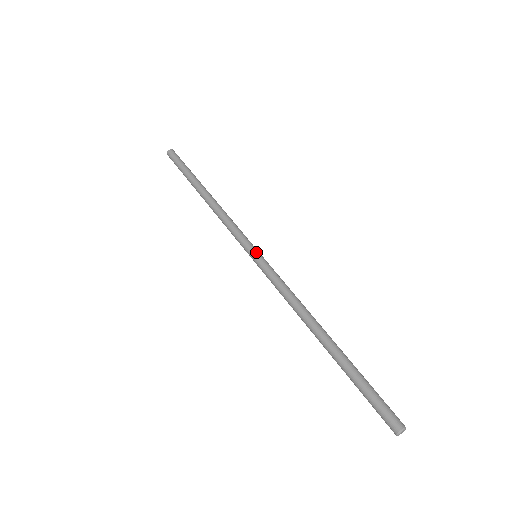
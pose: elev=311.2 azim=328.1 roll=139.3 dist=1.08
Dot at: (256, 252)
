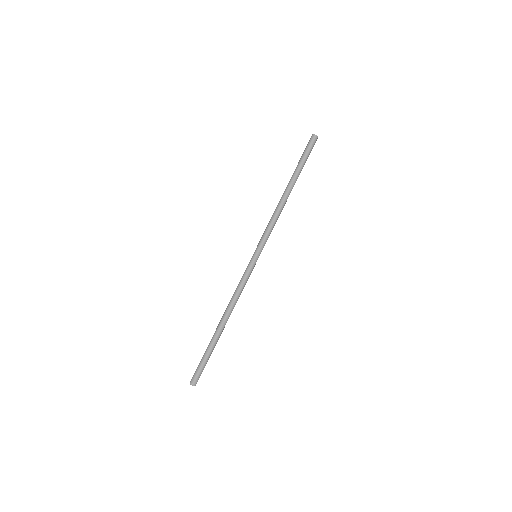
Dot at: (254, 254)
